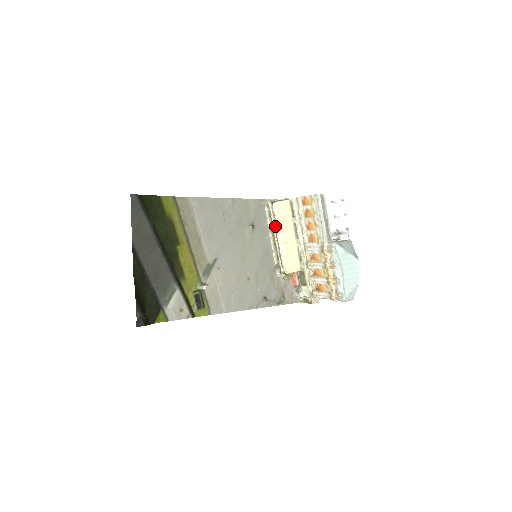
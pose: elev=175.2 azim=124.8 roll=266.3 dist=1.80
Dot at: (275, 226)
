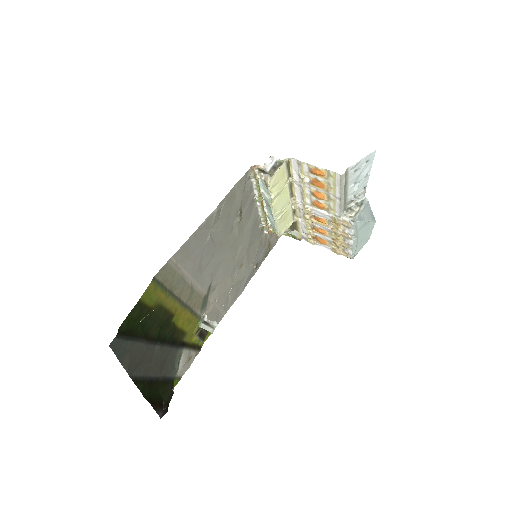
Dot at: (267, 198)
